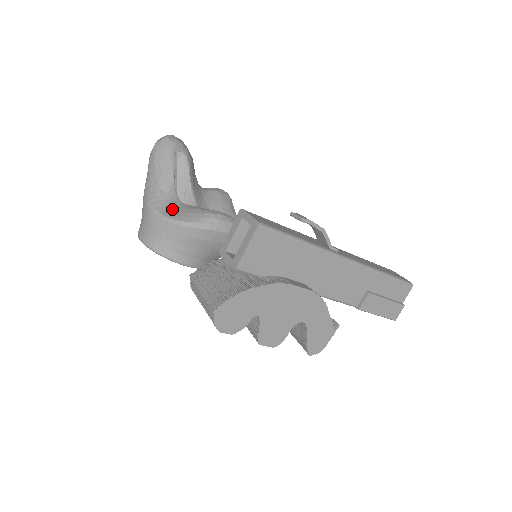
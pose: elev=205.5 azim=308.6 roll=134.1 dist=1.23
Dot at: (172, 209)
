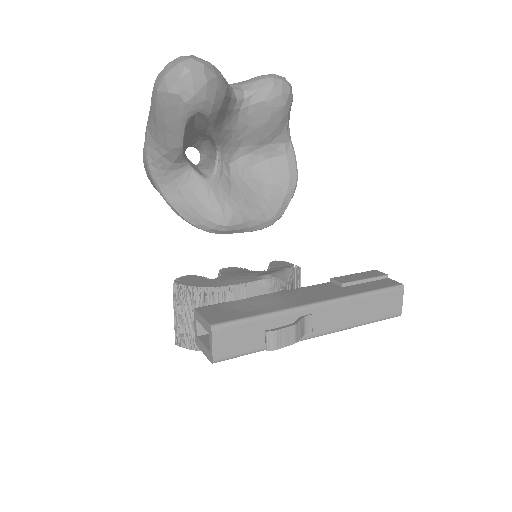
Dot at: (175, 186)
